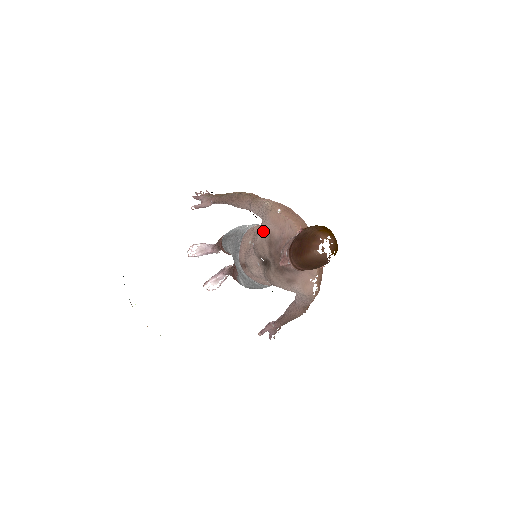
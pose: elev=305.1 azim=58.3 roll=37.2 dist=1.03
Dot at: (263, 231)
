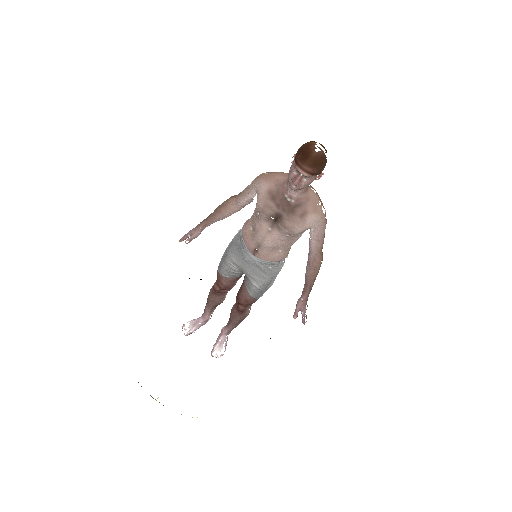
Dot at: (262, 195)
